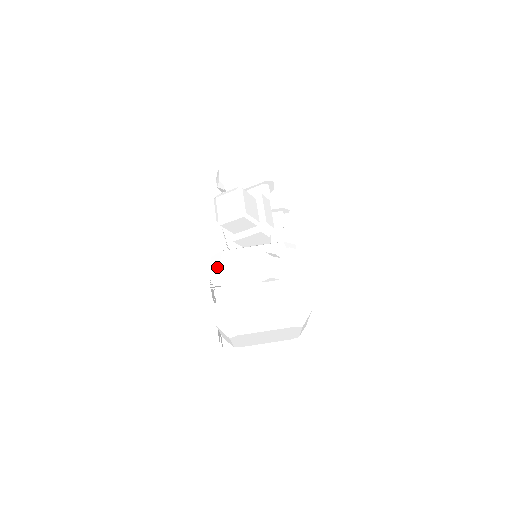
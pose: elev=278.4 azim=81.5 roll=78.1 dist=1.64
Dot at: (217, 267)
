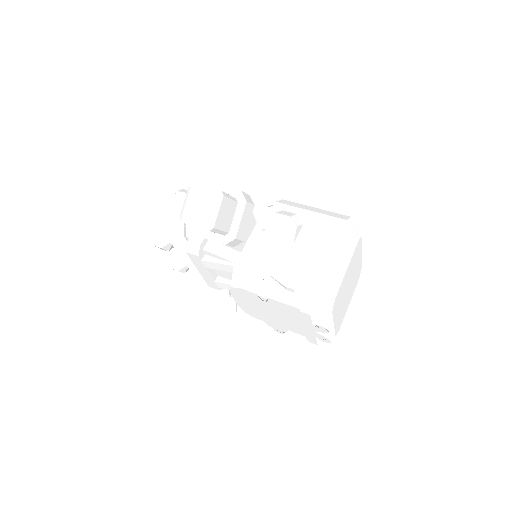
Dot at: (247, 281)
